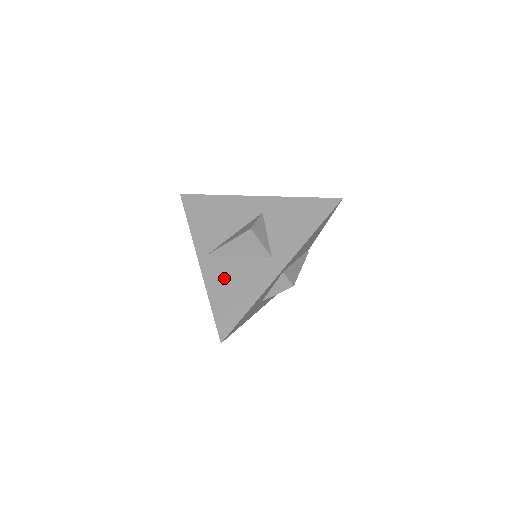
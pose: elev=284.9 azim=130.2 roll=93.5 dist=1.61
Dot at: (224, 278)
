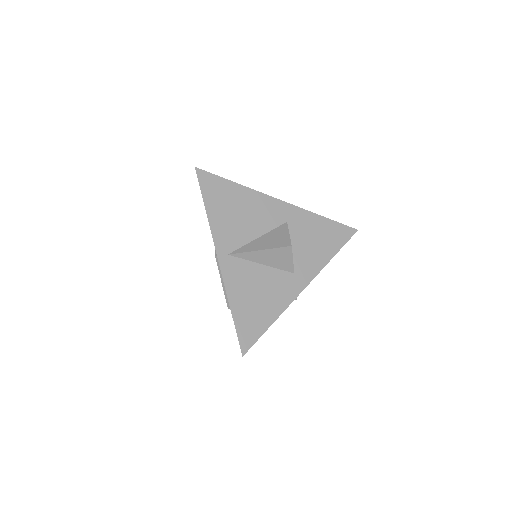
Dot at: (247, 286)
